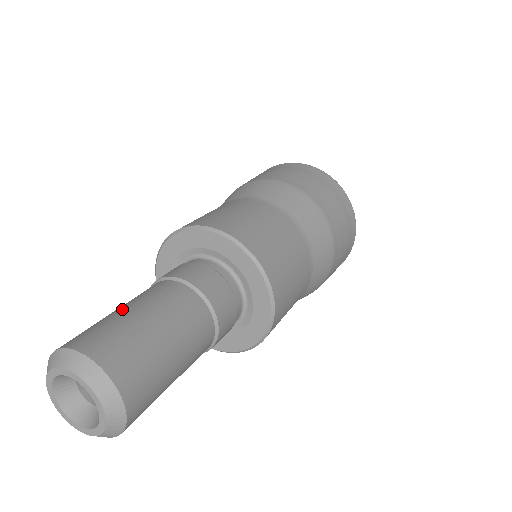
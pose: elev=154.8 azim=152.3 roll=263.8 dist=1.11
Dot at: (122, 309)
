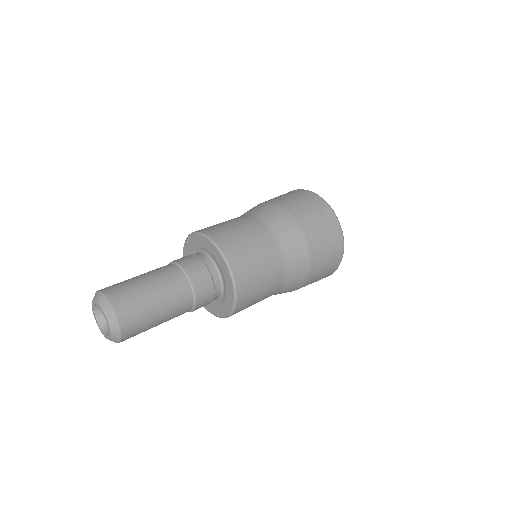
Dot at: occluded
